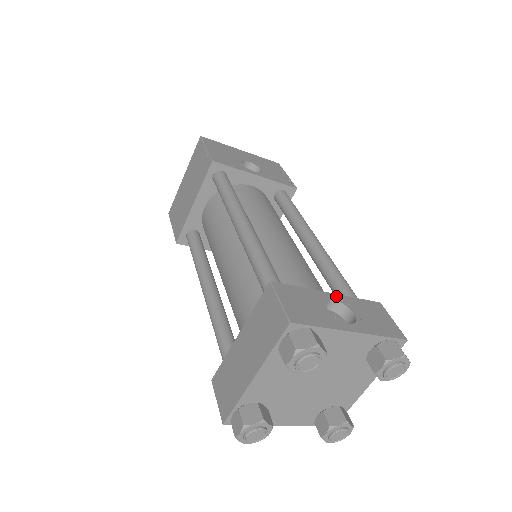
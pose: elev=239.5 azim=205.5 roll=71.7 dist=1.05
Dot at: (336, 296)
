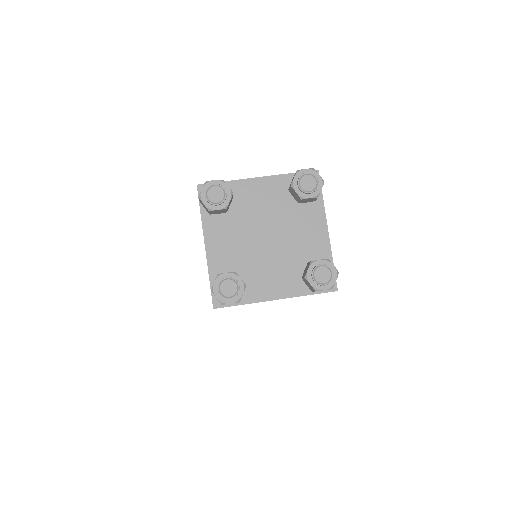
Dot at: occluded
